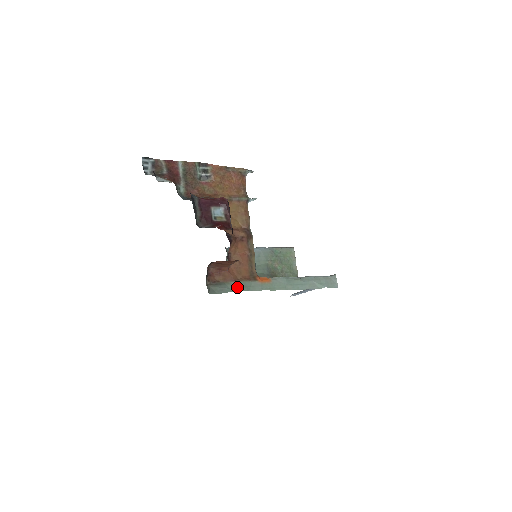
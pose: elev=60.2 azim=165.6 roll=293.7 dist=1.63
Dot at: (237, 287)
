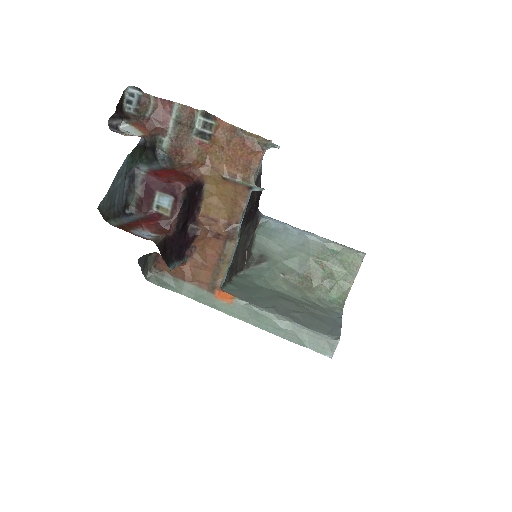
Dot at: (184, 290)
